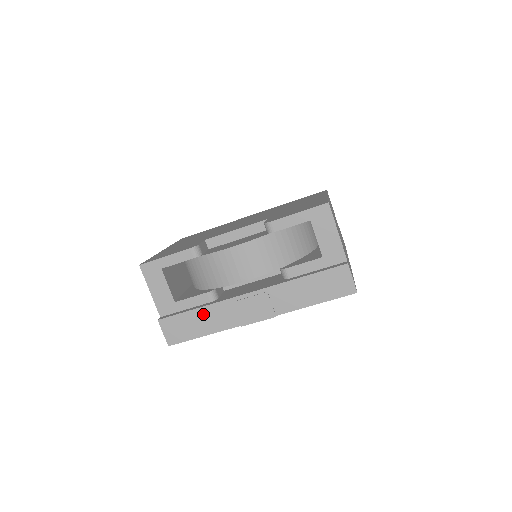
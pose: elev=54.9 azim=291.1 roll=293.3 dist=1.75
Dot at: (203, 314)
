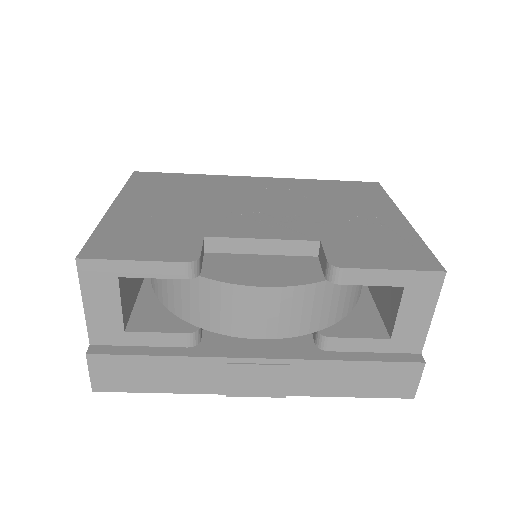
Dot at: (171, 366)
